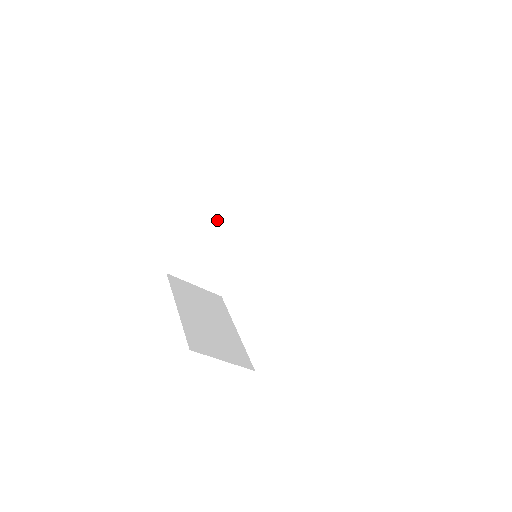
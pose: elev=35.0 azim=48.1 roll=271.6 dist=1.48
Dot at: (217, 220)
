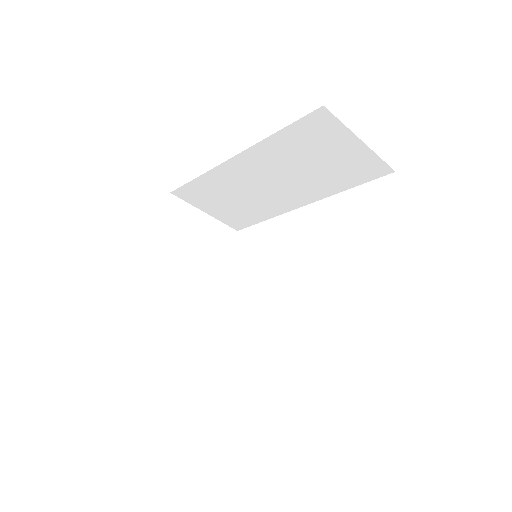
Dot at: (242, 168)
